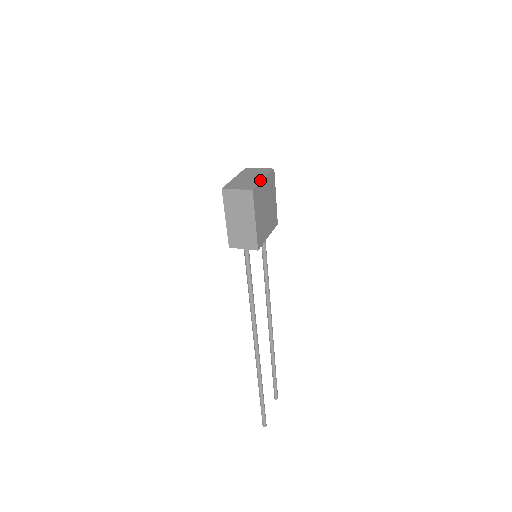
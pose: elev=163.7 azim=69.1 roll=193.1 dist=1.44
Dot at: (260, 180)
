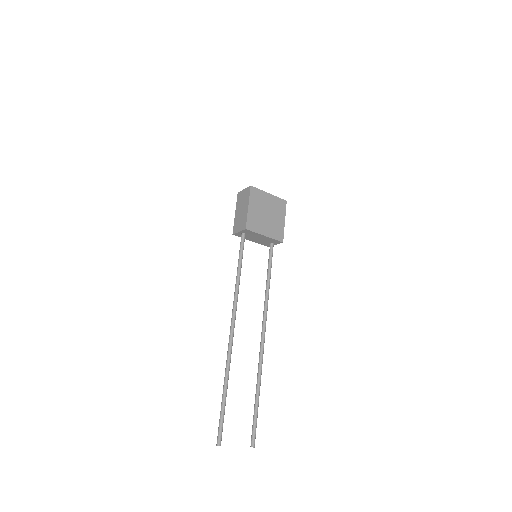
Dot at: (265, 192)
